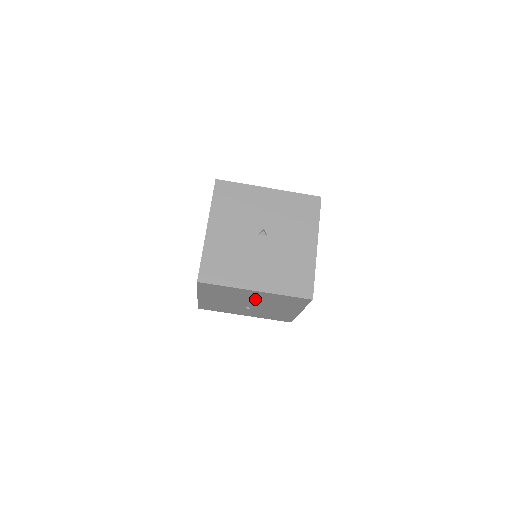
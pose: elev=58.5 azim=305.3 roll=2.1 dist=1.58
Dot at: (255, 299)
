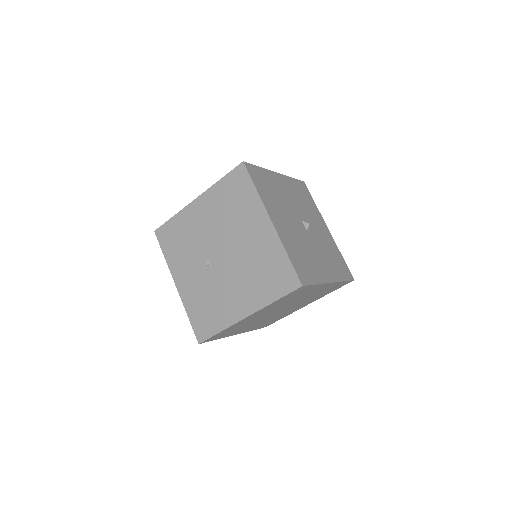
Dot at: (244, 244)
